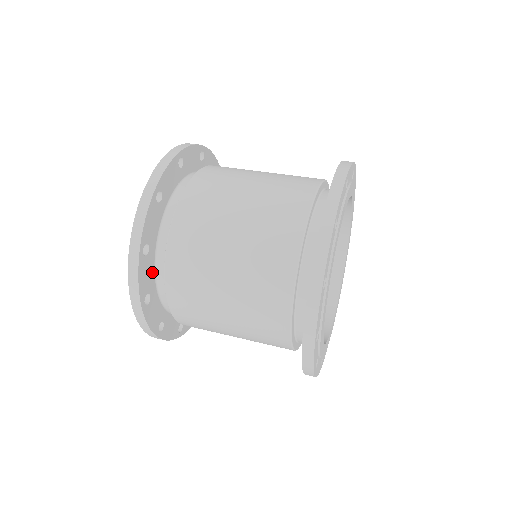
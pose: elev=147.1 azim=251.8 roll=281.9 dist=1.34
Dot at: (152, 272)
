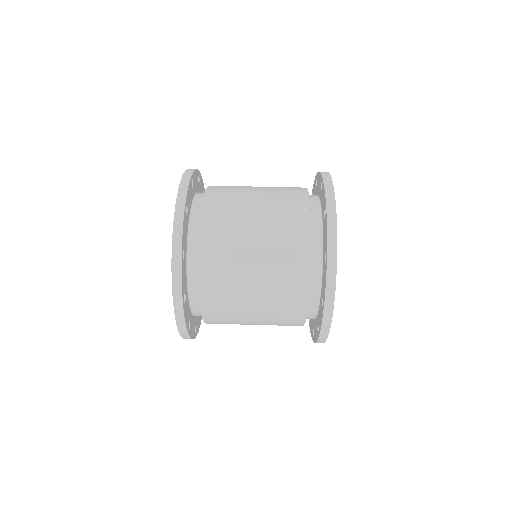
Dot at: (188, 306)
